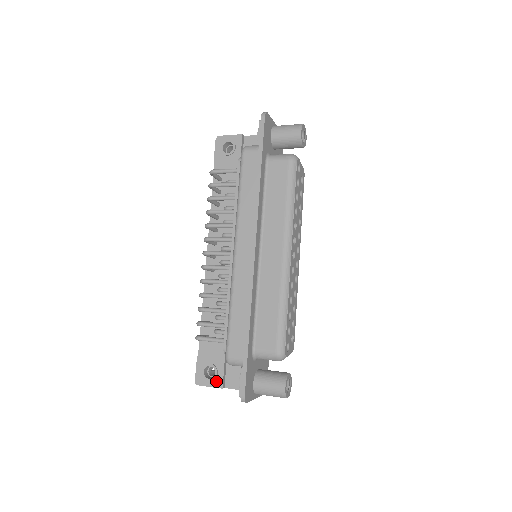
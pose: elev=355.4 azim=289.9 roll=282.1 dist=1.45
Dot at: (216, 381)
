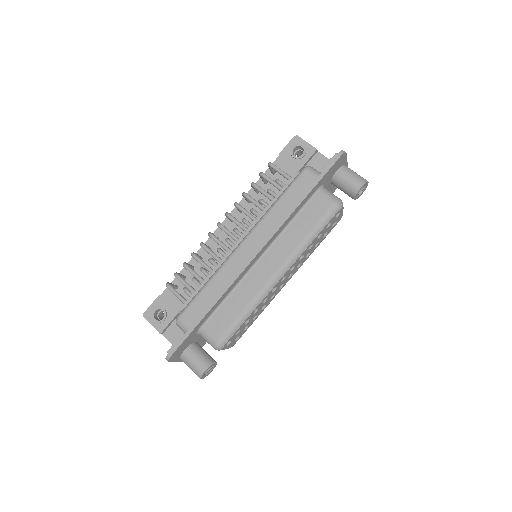
Dot at: (159, 325)
